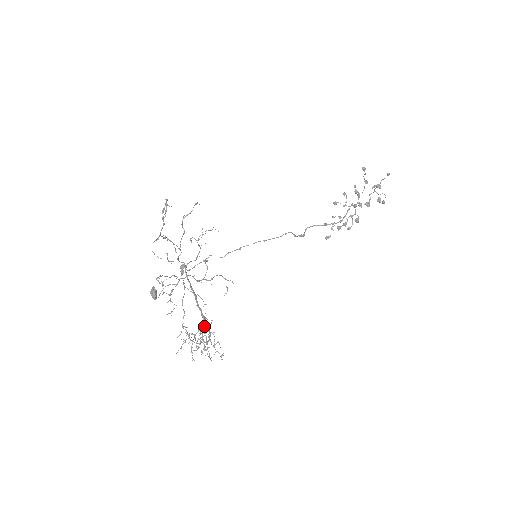
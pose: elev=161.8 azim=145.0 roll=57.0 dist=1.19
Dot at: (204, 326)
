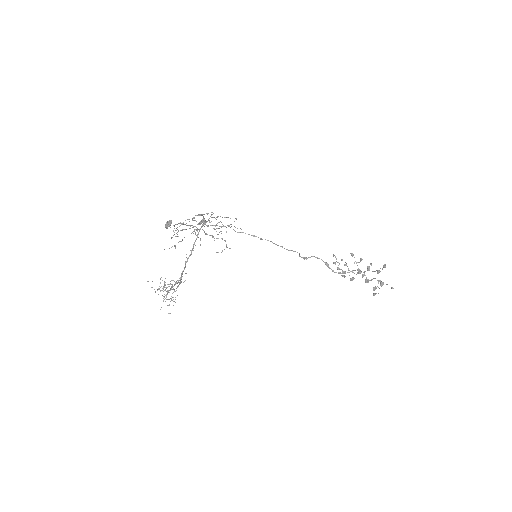
Dot at: occluded
